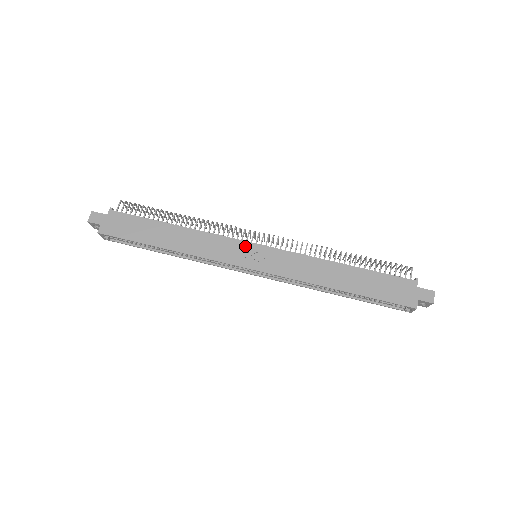
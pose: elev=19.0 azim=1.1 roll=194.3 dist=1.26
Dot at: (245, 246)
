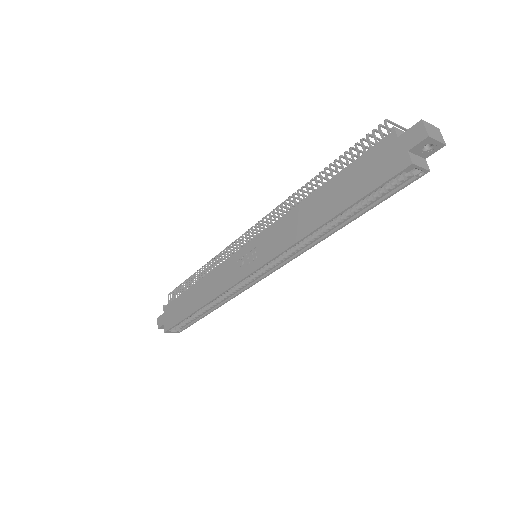
Dot at: (238, 256)
